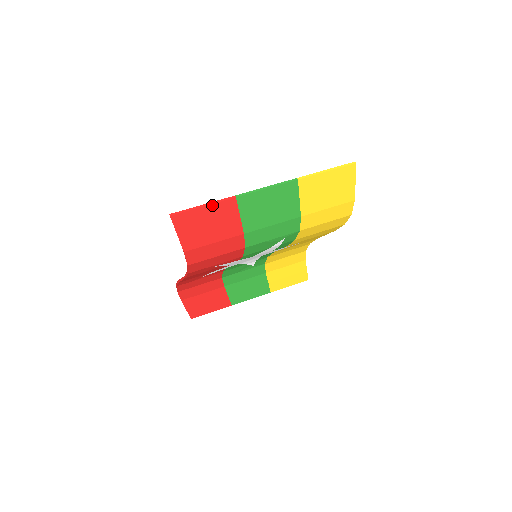
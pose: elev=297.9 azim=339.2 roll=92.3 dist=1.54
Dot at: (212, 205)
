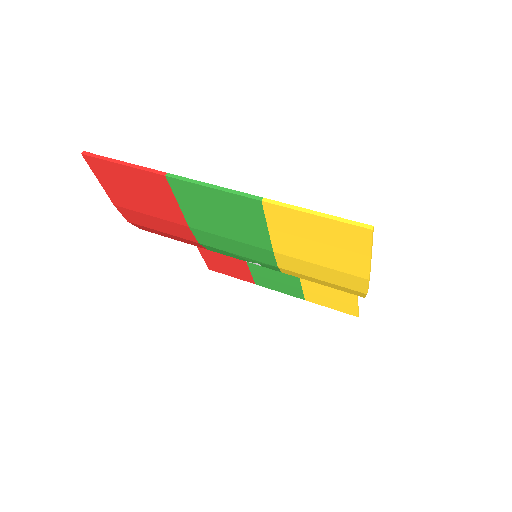
Dot at: (134, 169)
